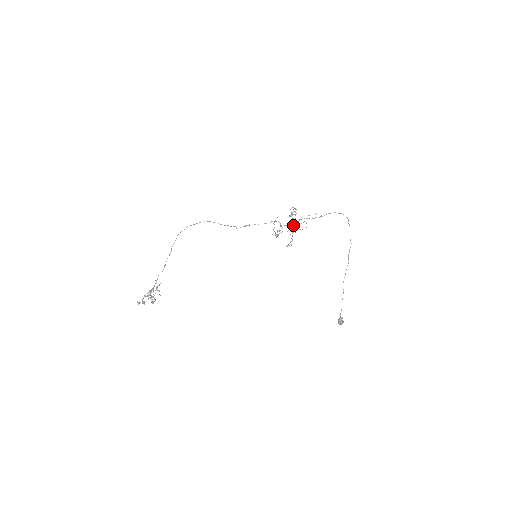
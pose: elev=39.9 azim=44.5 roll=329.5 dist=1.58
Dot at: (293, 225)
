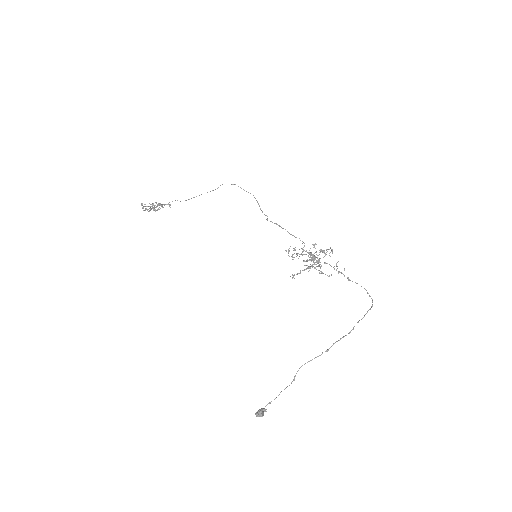
Dot at: (310, 248)
